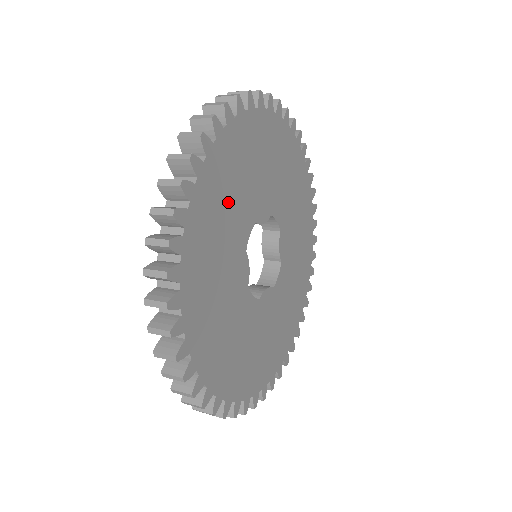
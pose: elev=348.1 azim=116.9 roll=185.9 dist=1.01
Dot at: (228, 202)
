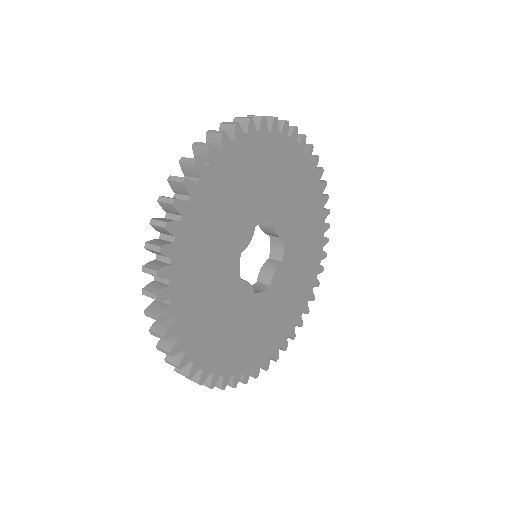
Dot at: (265, 176)
